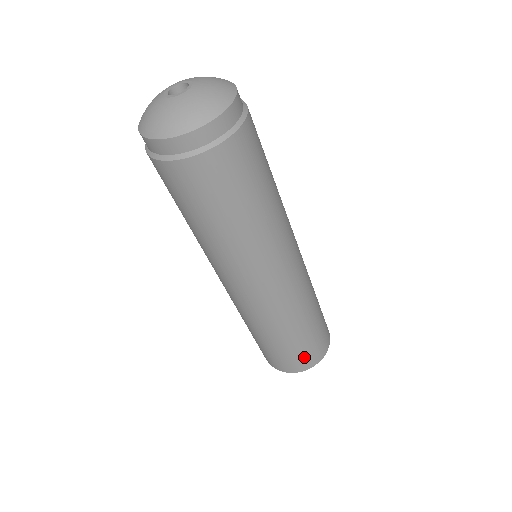
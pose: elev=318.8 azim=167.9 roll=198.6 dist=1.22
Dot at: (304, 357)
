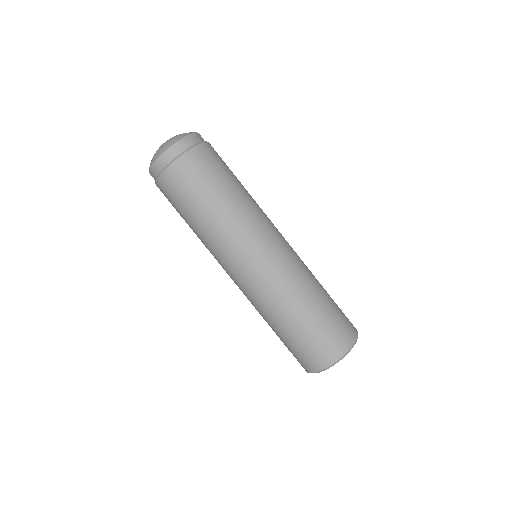
Dot at: (334, 336)
